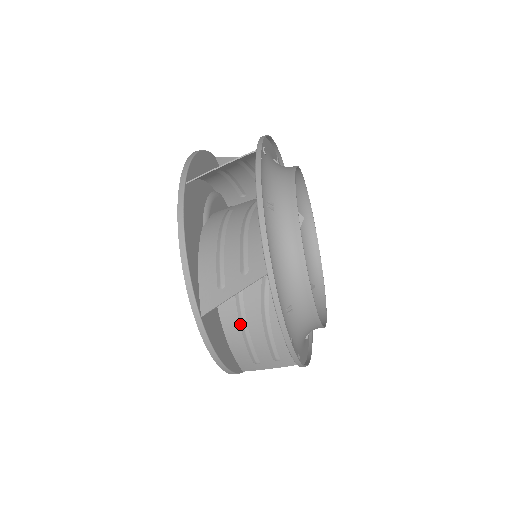
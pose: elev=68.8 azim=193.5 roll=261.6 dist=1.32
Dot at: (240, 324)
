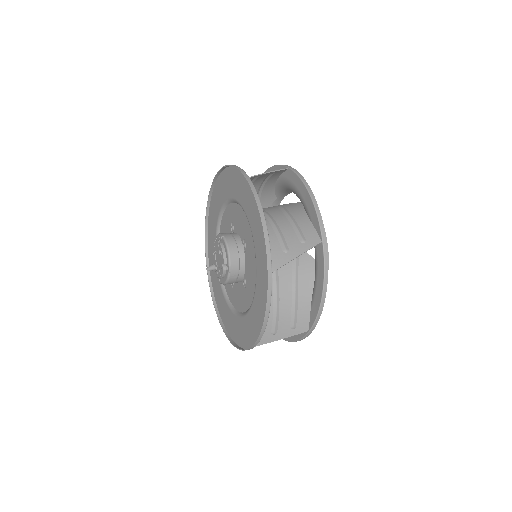
Dot at: occluded
